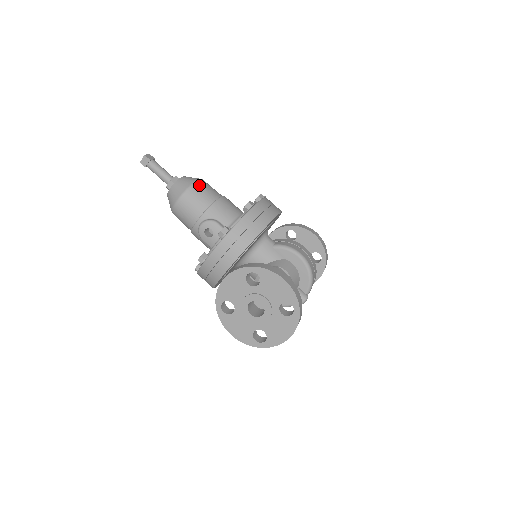
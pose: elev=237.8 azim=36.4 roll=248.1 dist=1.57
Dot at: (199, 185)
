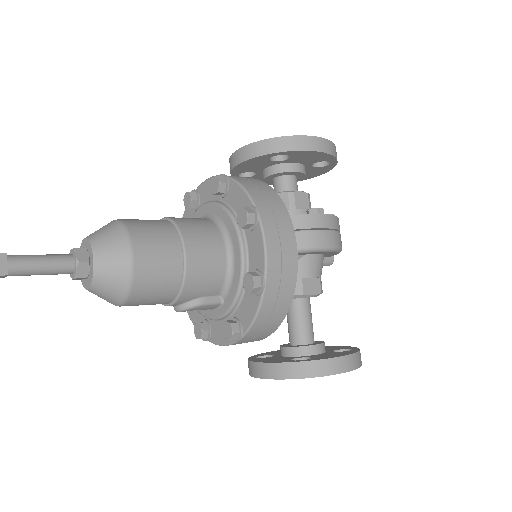
Dot at: (141, 274)
